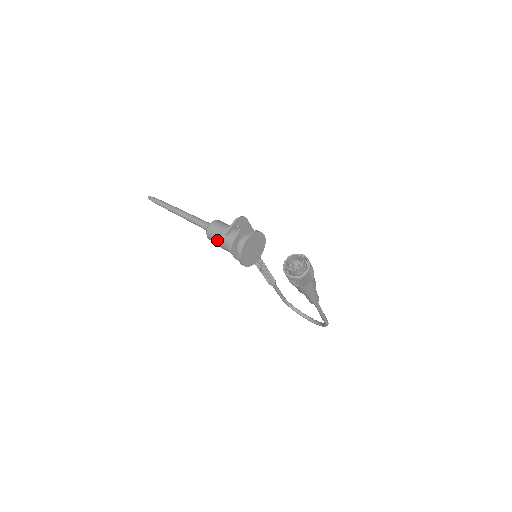
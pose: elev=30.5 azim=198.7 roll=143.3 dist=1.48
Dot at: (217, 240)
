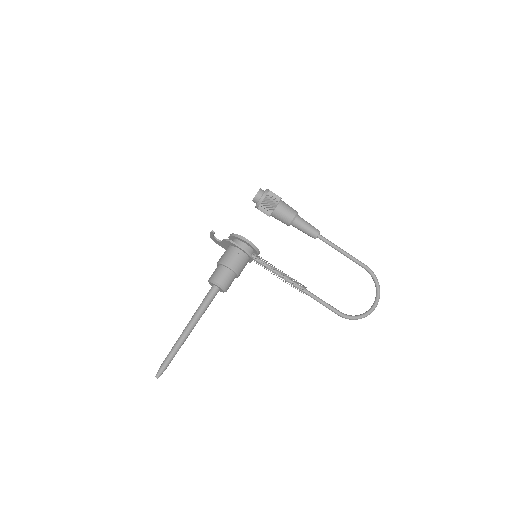
Dot at: (222, 269)
